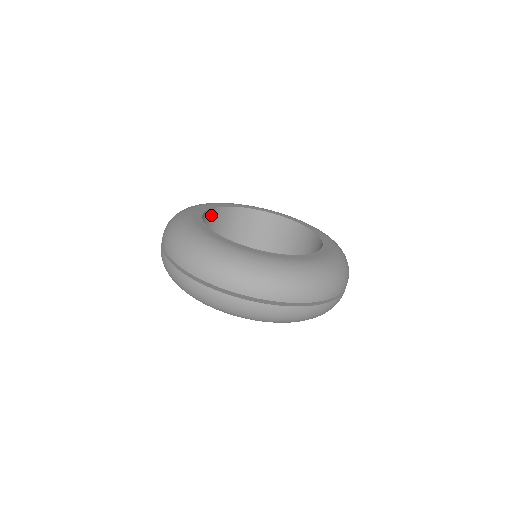
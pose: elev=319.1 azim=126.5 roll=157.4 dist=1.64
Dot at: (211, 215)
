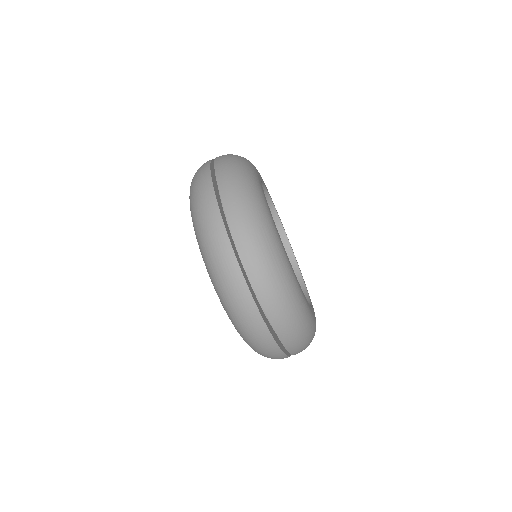
Dot at: occluded
